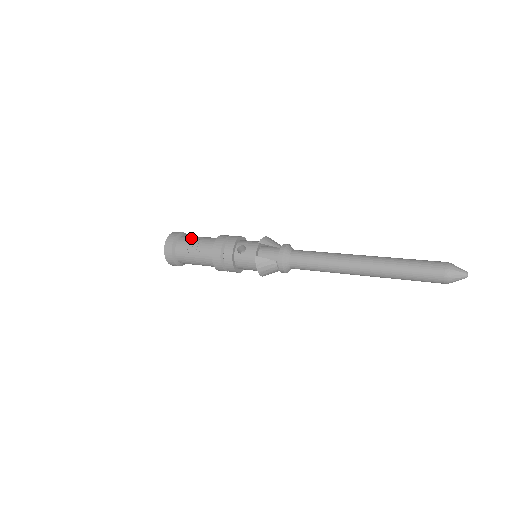
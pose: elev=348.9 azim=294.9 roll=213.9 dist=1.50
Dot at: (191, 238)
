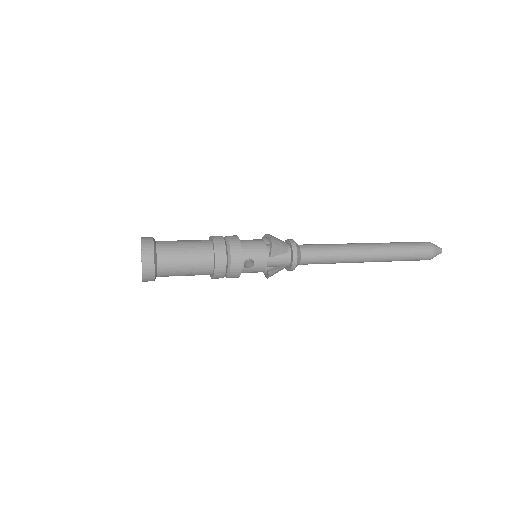
Dot at: (175, 256)
